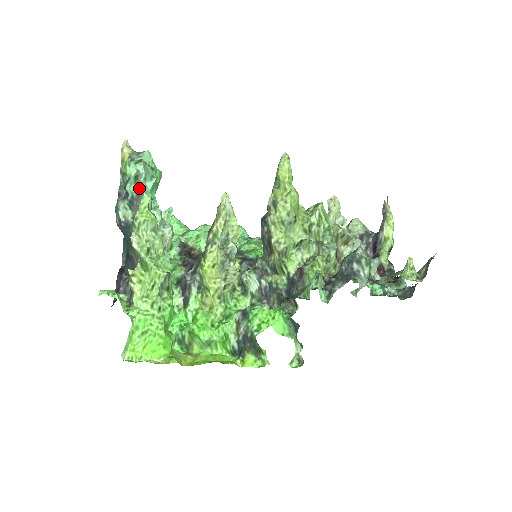
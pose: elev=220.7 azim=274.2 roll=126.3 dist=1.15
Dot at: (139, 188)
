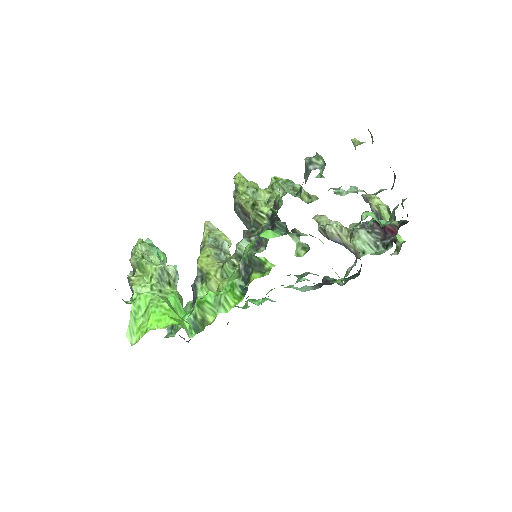
Dot at: occluded
